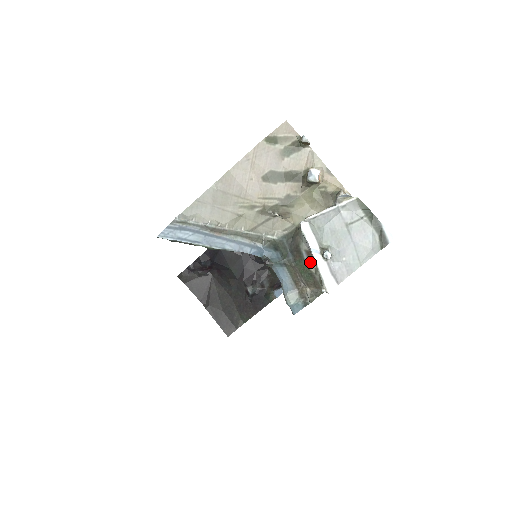
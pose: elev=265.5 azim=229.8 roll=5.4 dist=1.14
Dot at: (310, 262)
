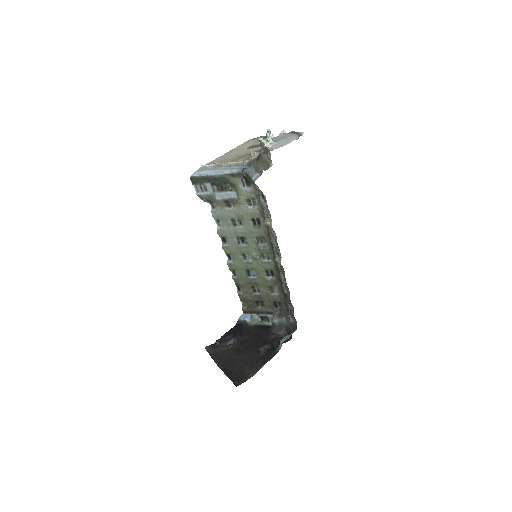
Dot at: (264, 154)
